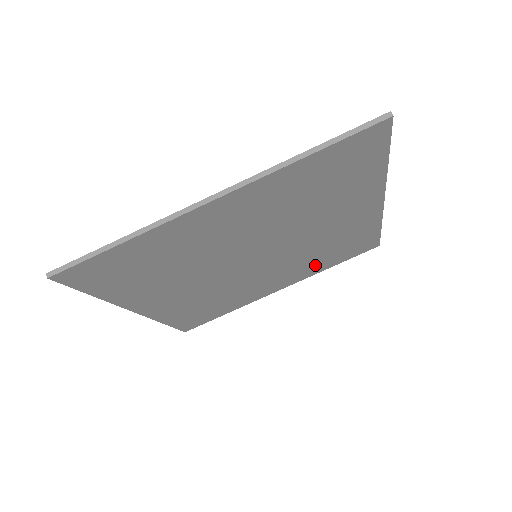
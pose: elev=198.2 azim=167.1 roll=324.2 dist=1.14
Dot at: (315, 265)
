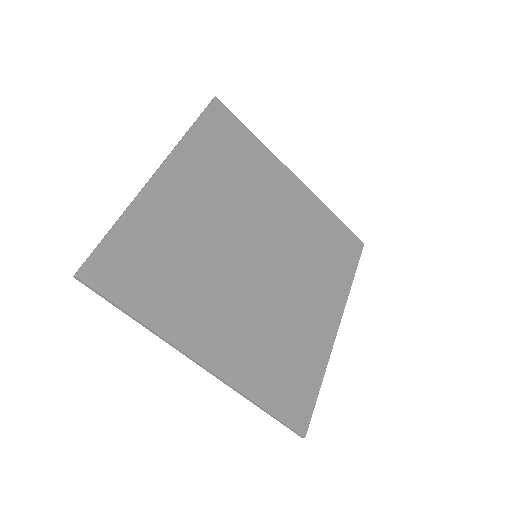
Dot at: (331, 276)
